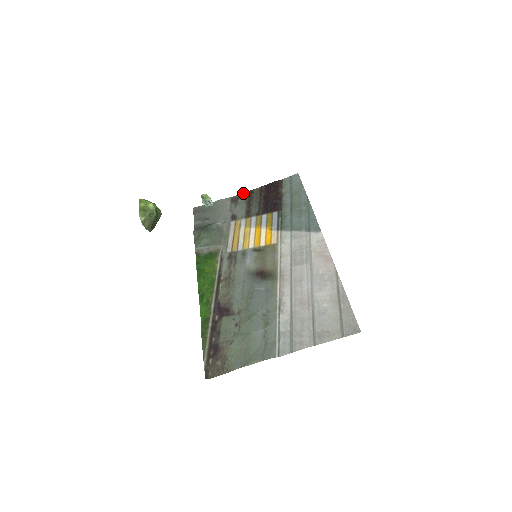
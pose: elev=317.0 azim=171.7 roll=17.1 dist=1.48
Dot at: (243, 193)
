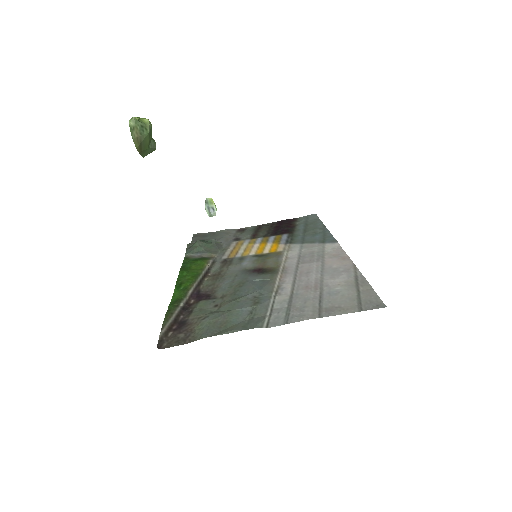
Dot at: (252, 226)
